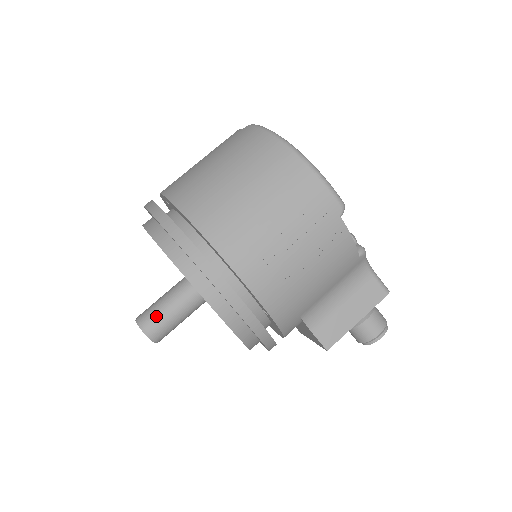
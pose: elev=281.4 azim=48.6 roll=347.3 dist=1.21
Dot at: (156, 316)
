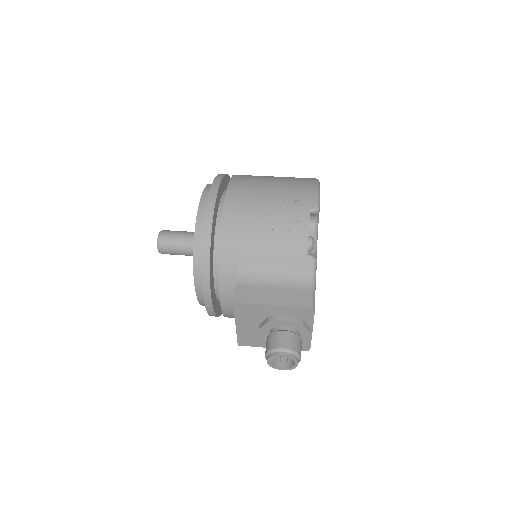
Dot at: (174, 231)
